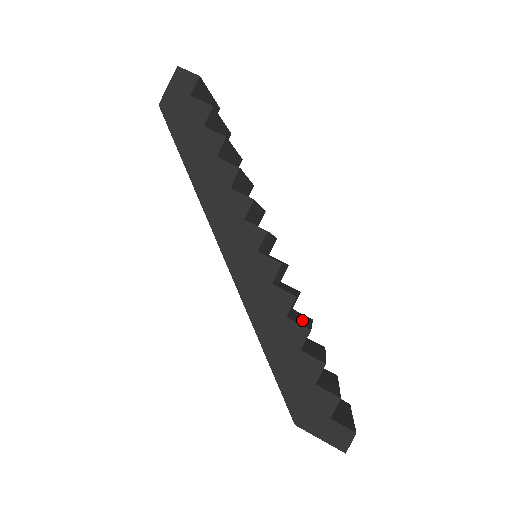
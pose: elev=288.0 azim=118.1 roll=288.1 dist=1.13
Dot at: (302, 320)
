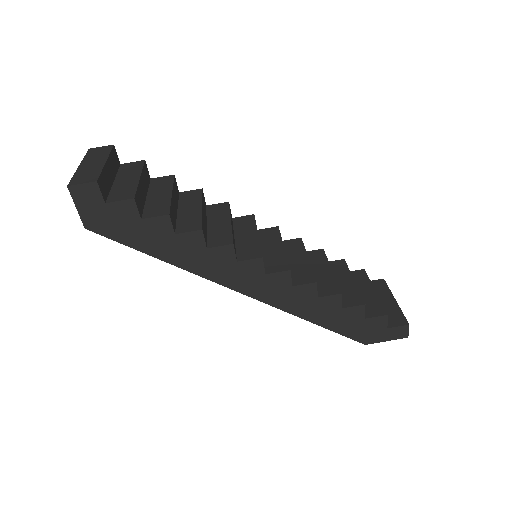
Dot at: (324, 276)
